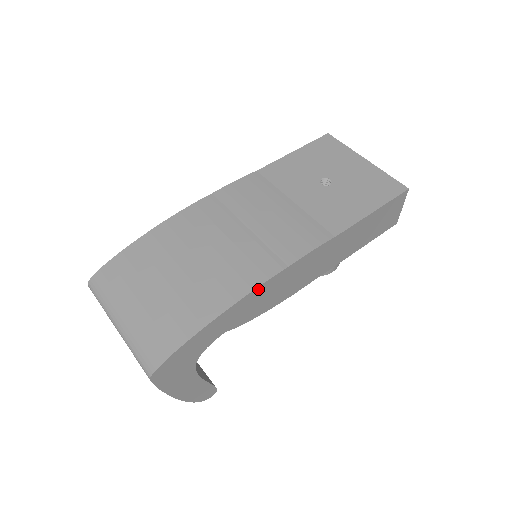
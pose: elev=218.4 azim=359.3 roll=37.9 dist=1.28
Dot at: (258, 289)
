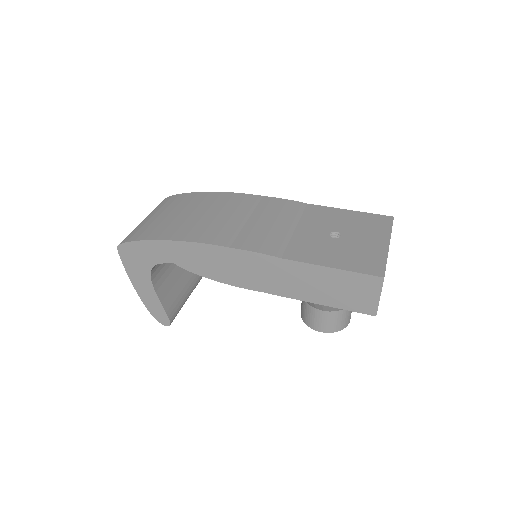
Dot at: (201, 246)
